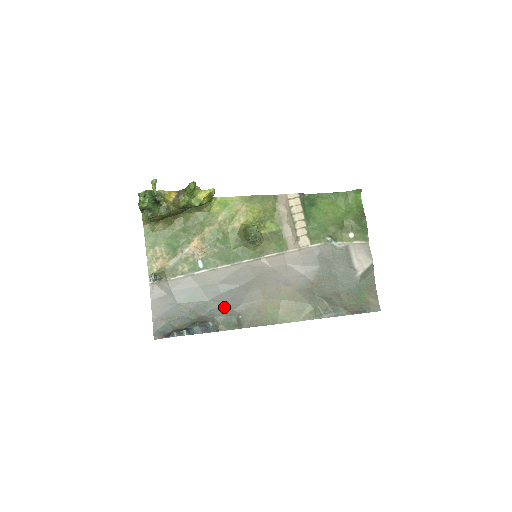
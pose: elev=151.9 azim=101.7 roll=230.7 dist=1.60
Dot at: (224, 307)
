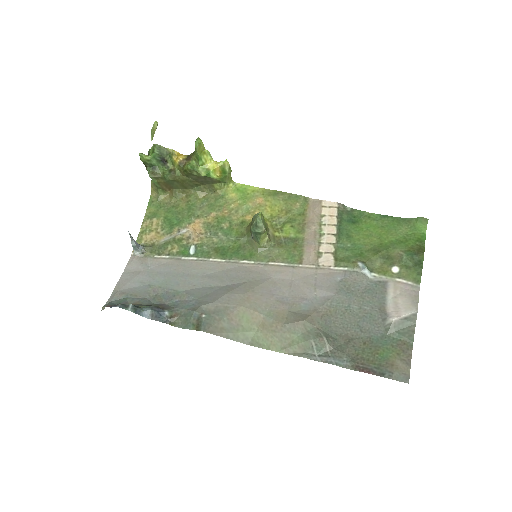
Dot at: (193, 301)
